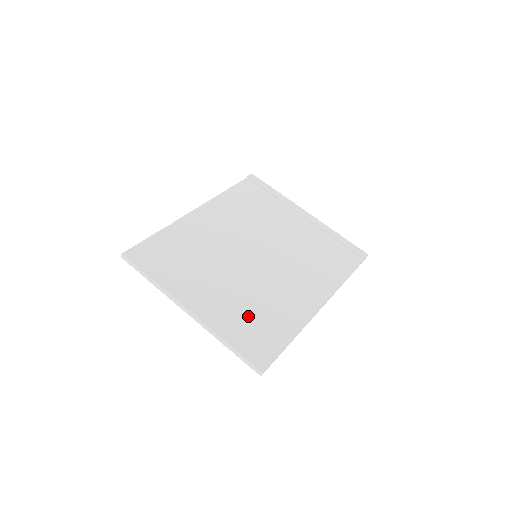
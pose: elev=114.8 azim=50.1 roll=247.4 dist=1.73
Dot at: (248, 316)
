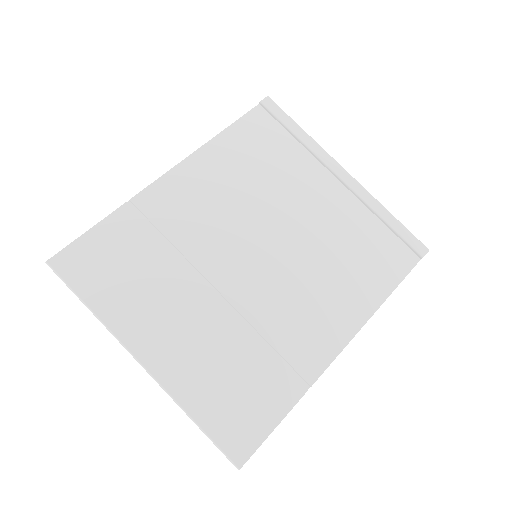
Dot at: (230, 370)
